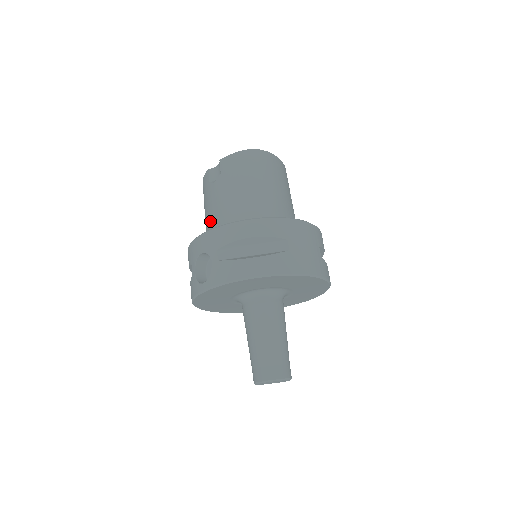
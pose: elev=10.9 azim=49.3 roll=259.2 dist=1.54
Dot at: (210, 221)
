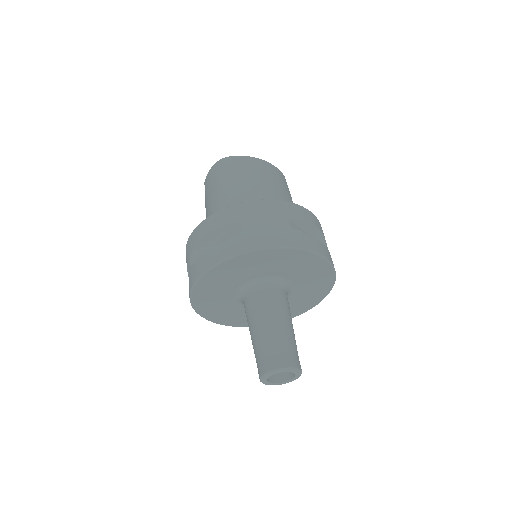
Dot at: occluded
